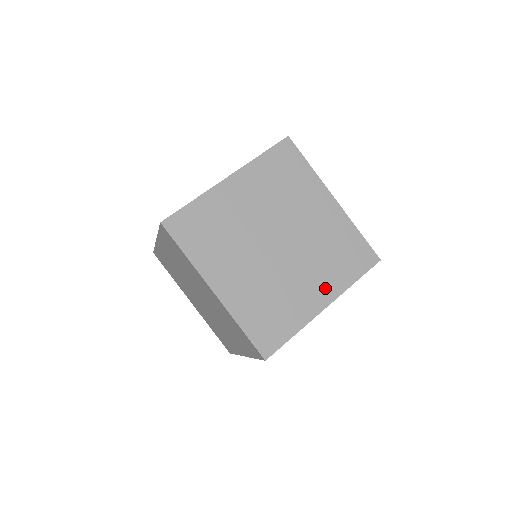
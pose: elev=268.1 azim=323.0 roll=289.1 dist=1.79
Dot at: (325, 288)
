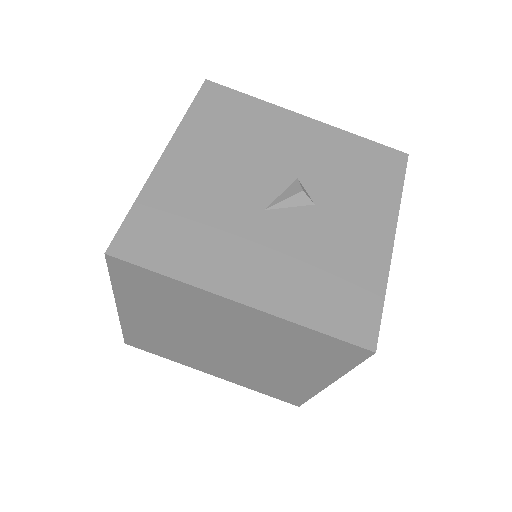
Dot at: (227, 375)
